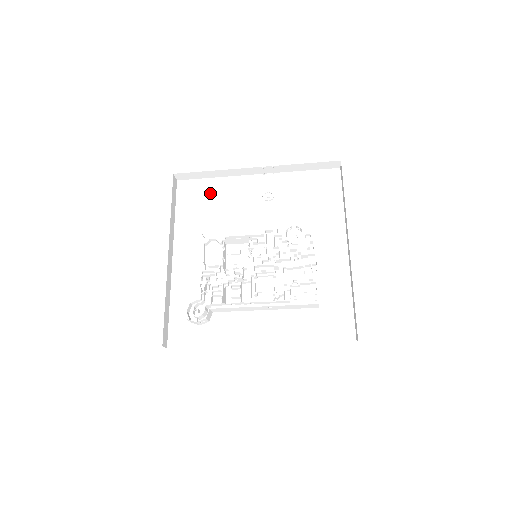
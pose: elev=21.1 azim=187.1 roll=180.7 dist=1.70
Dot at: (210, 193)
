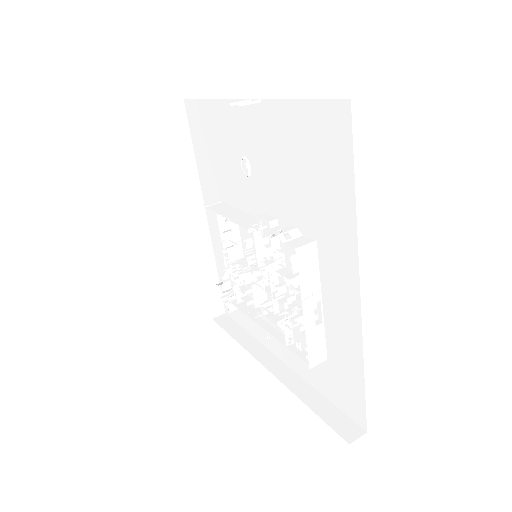
Dot at: (210, 129)
